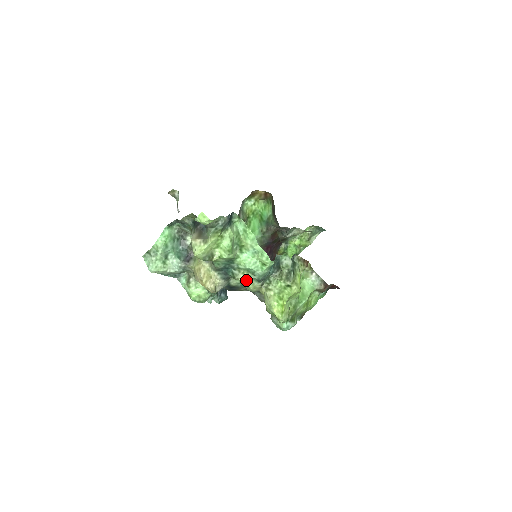
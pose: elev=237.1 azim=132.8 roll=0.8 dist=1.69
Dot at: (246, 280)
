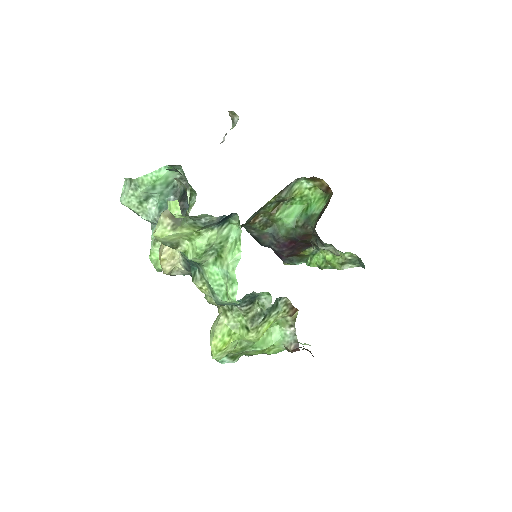
Dot at: (203, 292)
